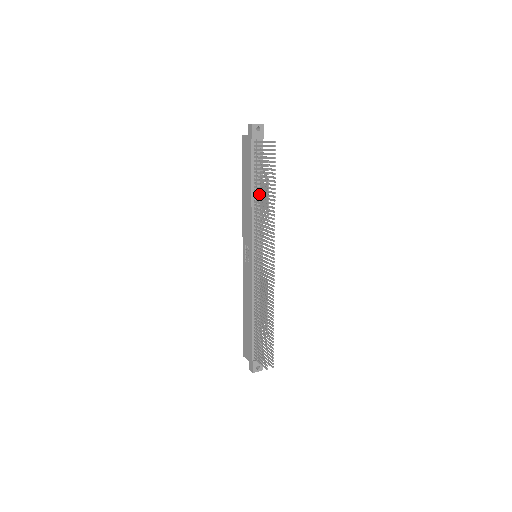
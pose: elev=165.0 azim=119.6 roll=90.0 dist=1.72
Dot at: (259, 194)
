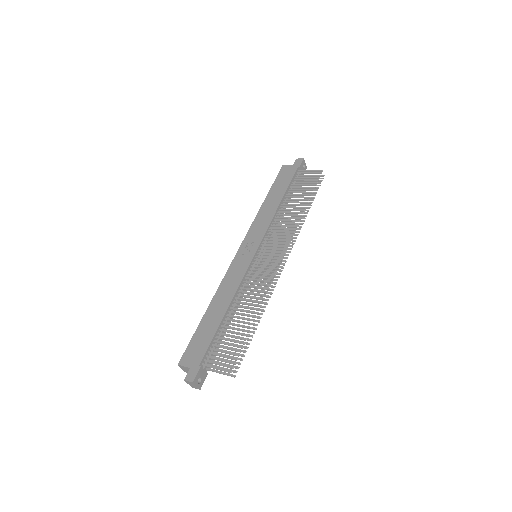
Dot at: occluded
